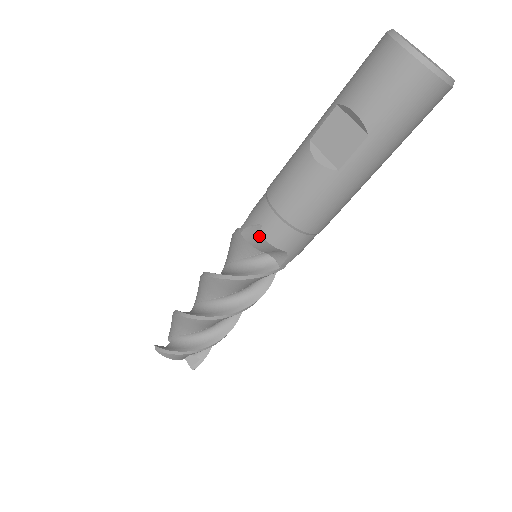
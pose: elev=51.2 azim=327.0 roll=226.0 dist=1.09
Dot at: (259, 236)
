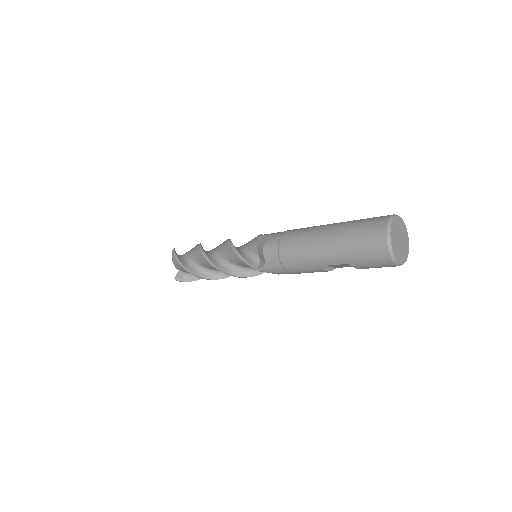
Dot at: occluded
